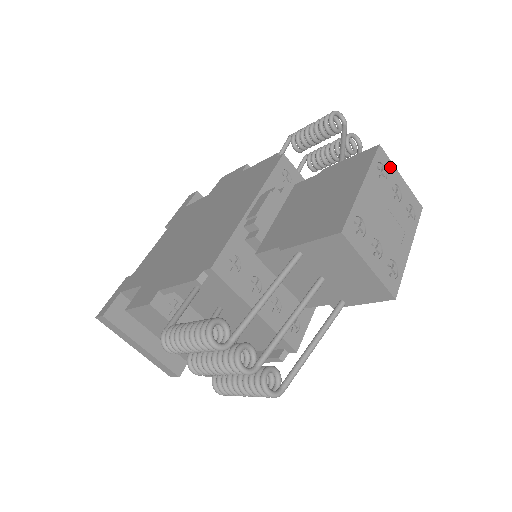
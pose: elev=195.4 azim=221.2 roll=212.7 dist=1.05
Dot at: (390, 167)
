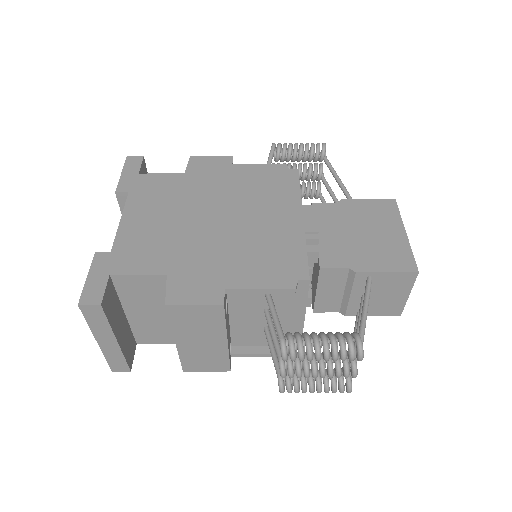
Dot at: occluded
